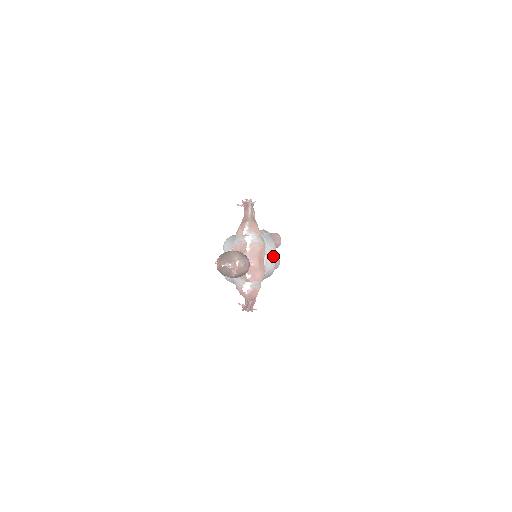
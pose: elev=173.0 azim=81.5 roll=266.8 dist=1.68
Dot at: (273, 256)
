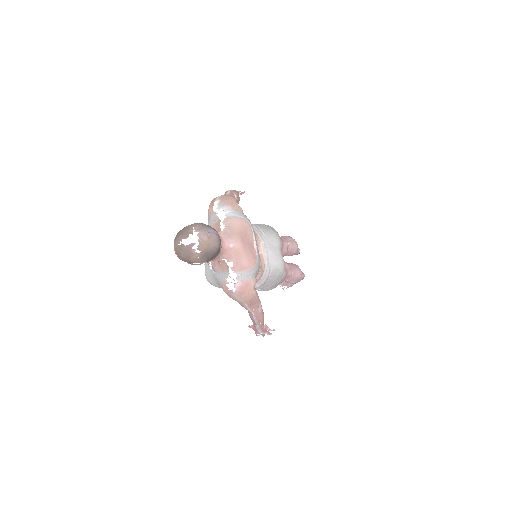
Dot at: (277, 250)
